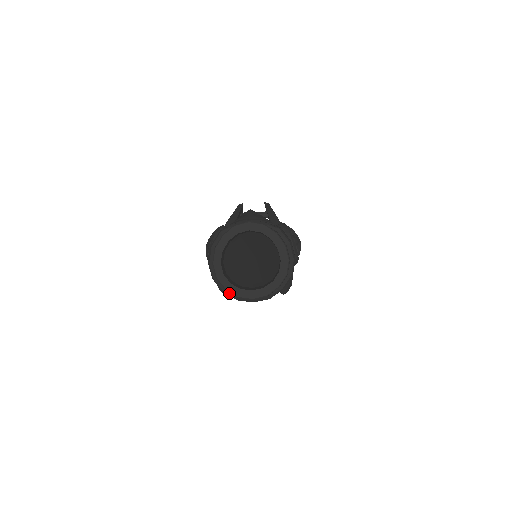
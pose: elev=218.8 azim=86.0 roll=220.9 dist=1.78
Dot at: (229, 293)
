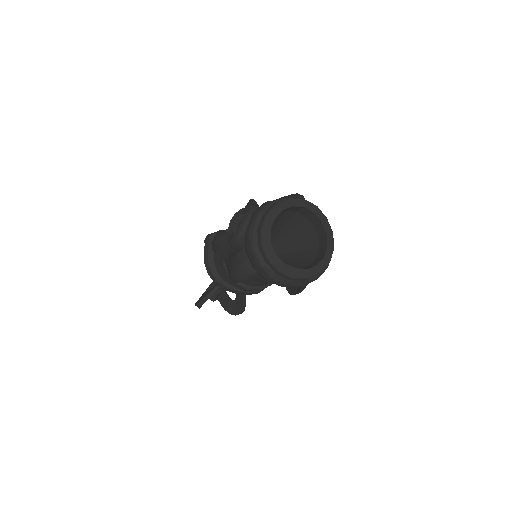
Dot at: (267, 267)
